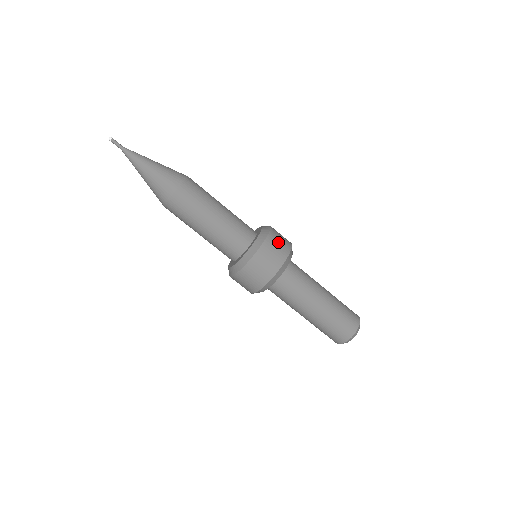
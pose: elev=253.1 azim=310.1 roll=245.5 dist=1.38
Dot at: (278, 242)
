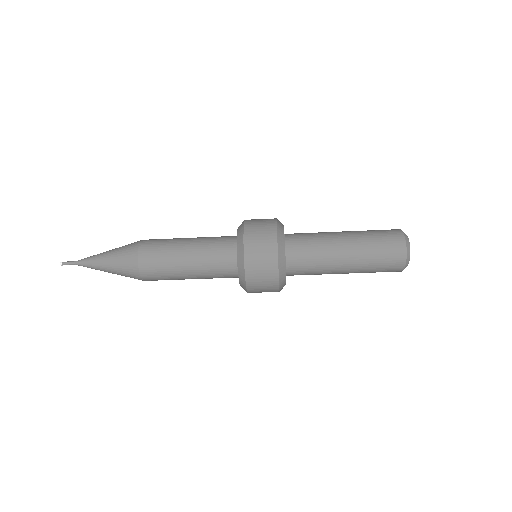
Dot at: (260, 277)
